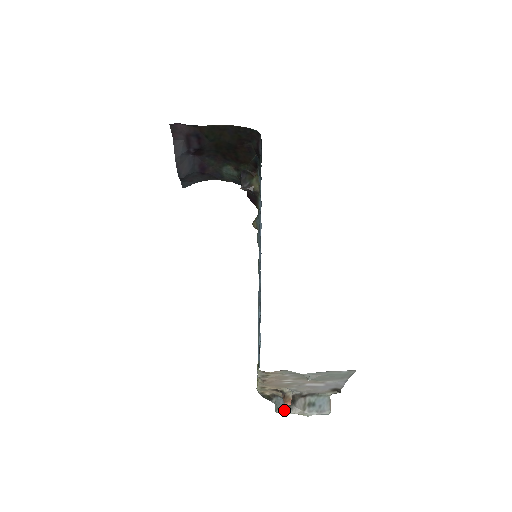
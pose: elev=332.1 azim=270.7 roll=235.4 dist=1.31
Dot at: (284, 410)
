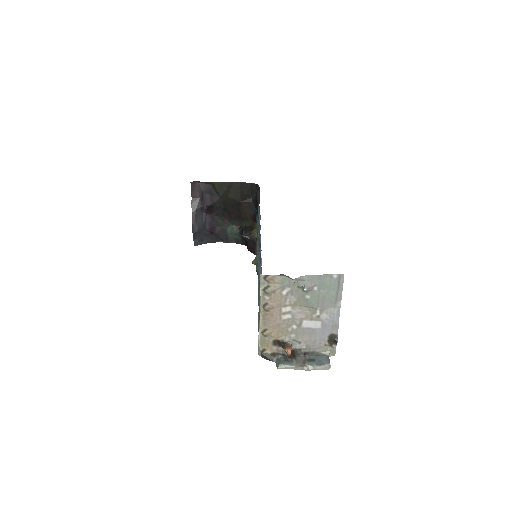
Dot at: (285, 364)
